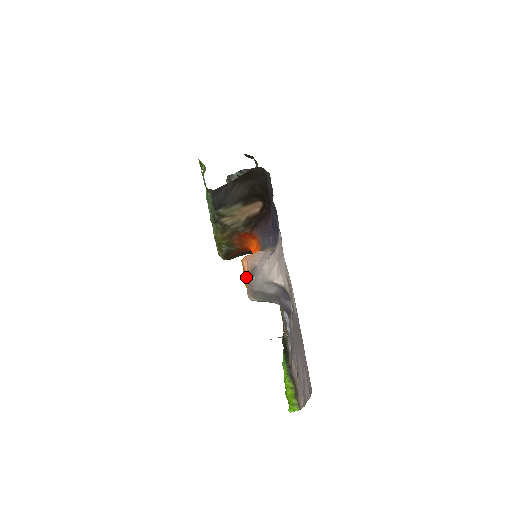
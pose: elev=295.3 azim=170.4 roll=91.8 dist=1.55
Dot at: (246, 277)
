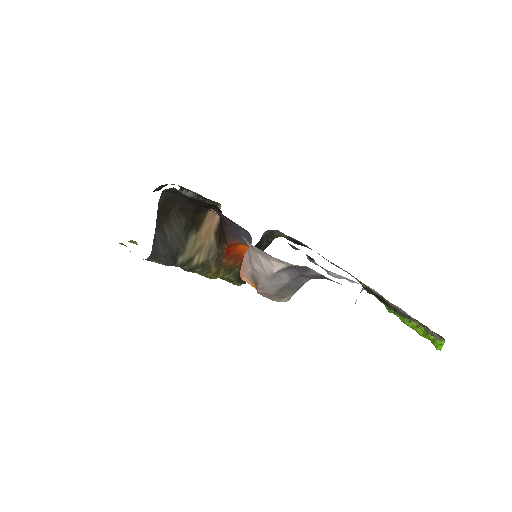
Dot at: occluded
